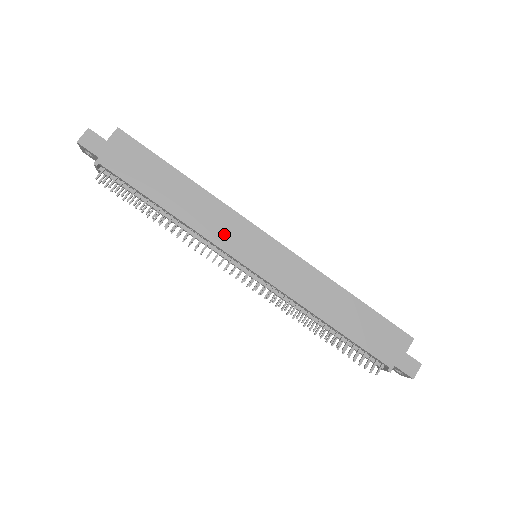
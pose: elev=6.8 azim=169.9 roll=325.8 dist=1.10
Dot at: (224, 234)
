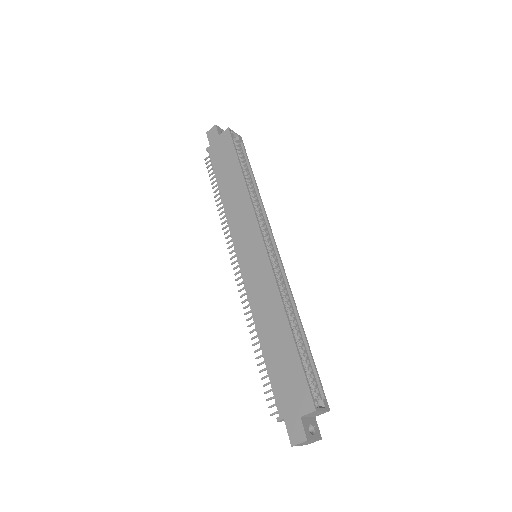
Dot at: (239, 226)
